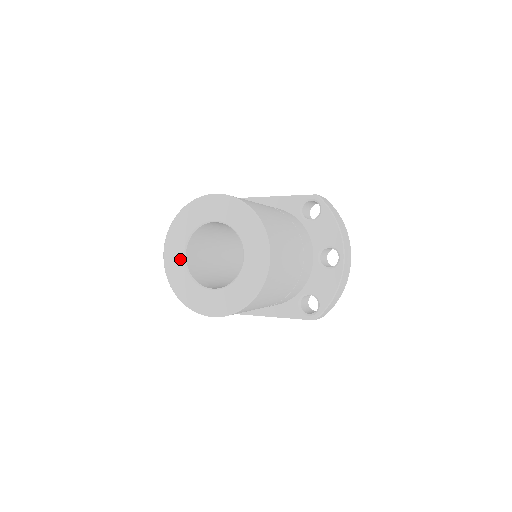
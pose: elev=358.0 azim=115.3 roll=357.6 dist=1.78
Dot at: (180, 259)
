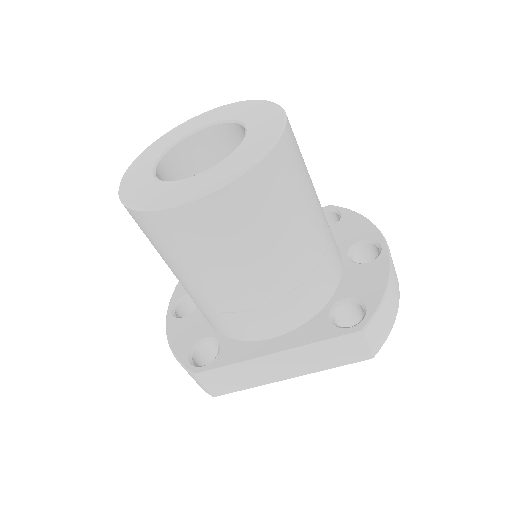
Dot at: (146, 172)
